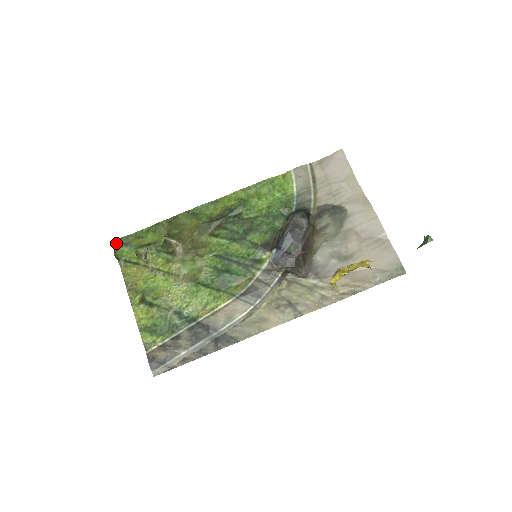
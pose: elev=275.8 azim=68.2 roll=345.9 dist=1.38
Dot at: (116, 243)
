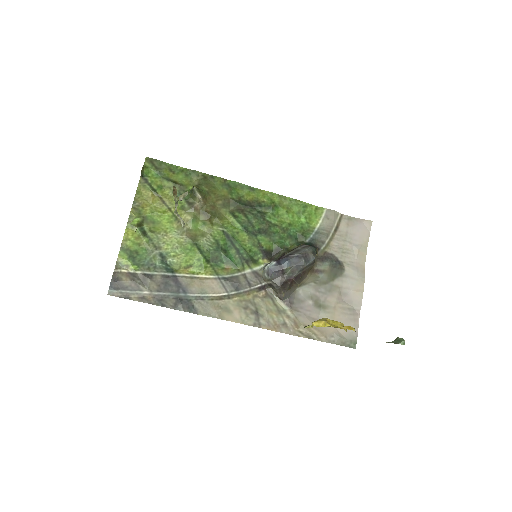
Dot at: (149, 161)
